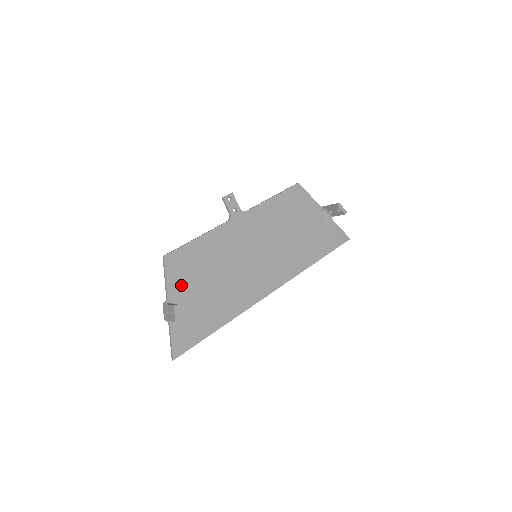
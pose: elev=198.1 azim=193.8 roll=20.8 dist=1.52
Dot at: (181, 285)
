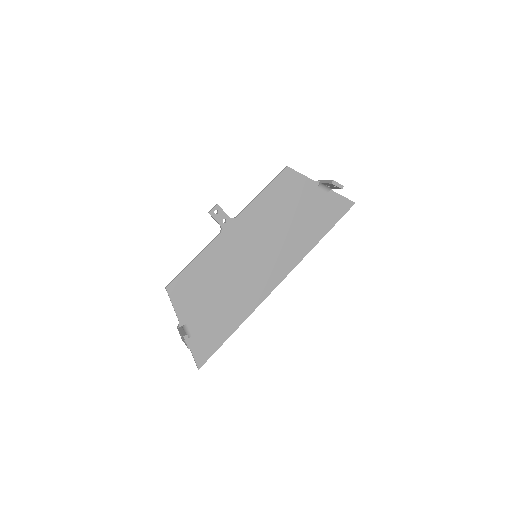
Dot at: (189, 307)
